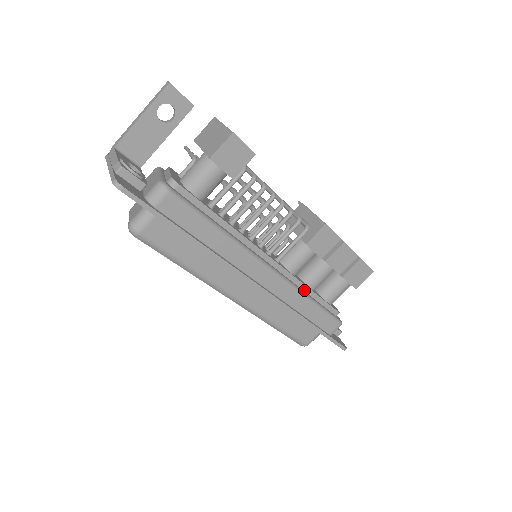
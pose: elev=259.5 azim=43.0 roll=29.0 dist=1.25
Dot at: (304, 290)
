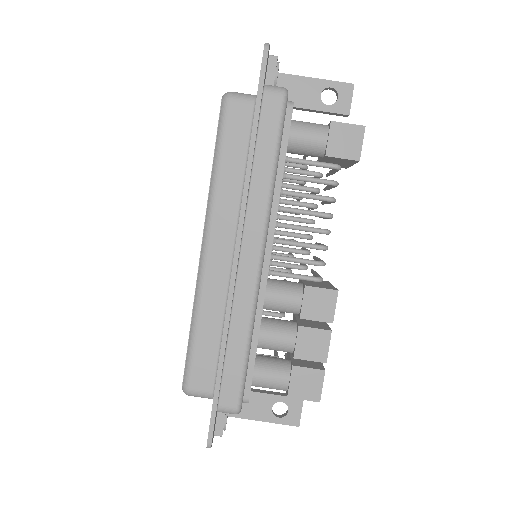
Dot at: (254, 326)
